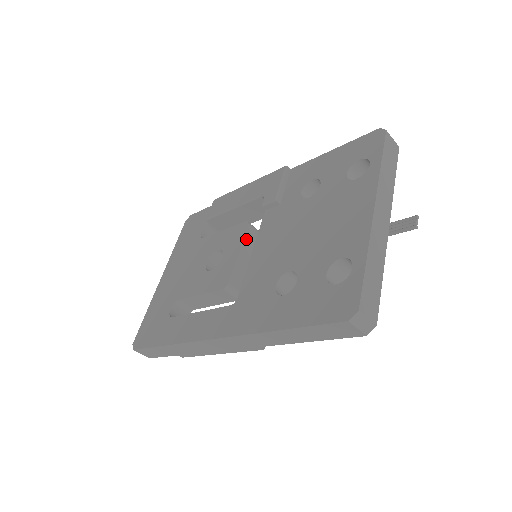
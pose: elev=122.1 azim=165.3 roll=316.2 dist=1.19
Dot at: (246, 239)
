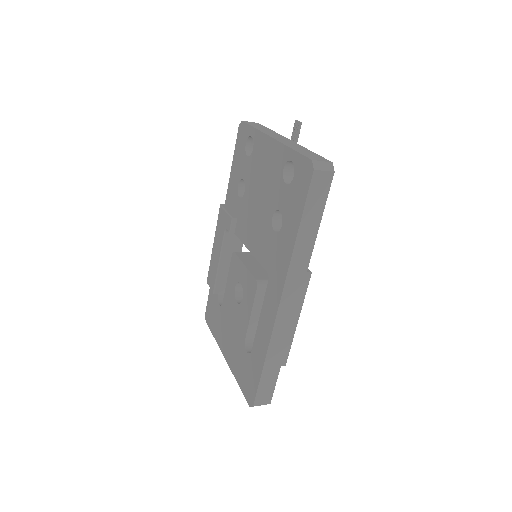
Dot at: (242, 258)
